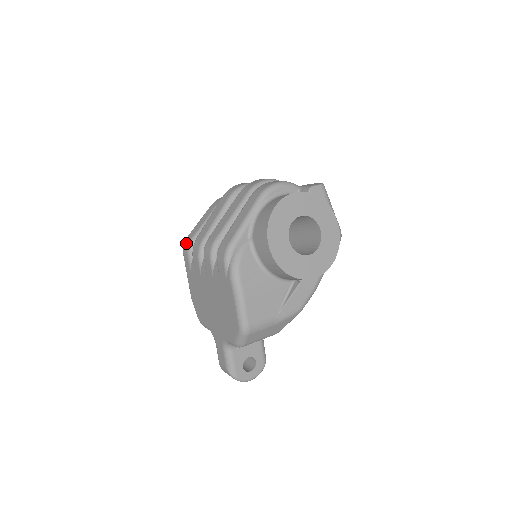
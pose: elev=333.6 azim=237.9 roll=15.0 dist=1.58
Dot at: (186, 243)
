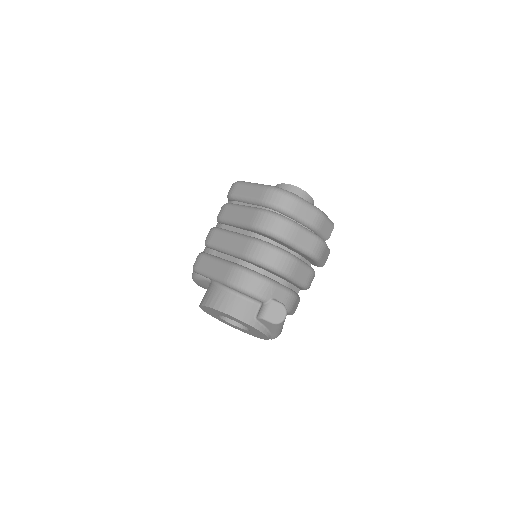
Dot at: (231, 188)
